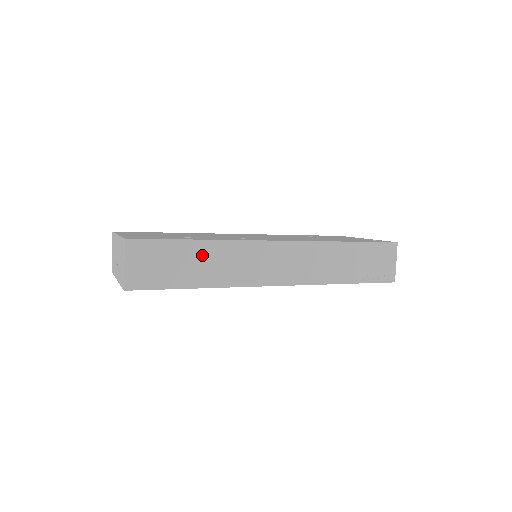
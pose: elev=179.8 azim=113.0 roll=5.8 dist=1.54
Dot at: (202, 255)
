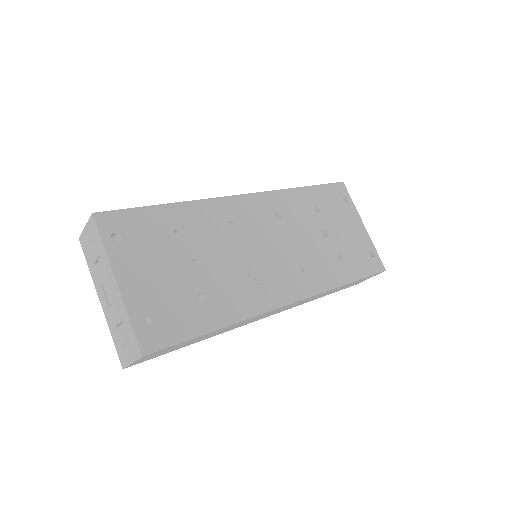
Dot at: occluded
